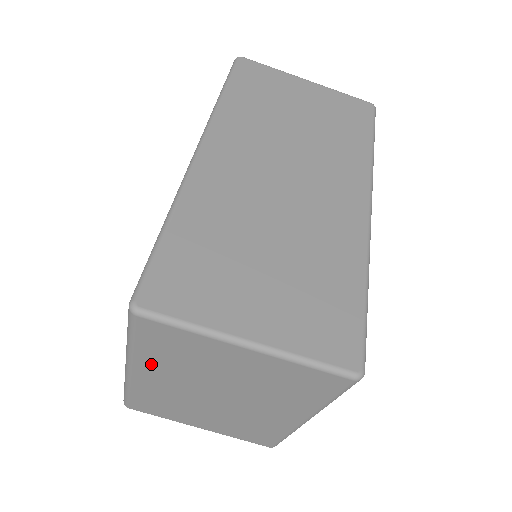
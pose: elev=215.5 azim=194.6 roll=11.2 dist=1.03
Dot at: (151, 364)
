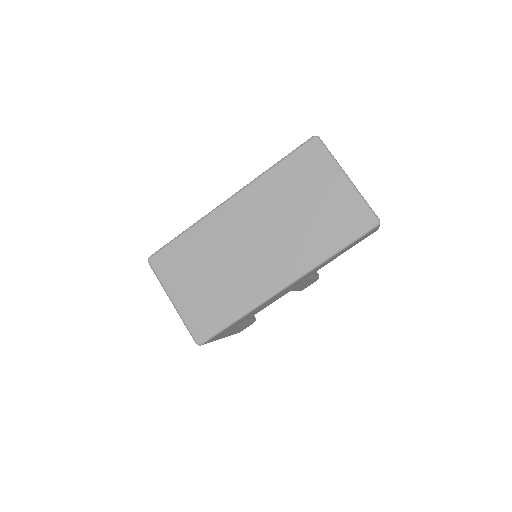
Dot at: occluded
